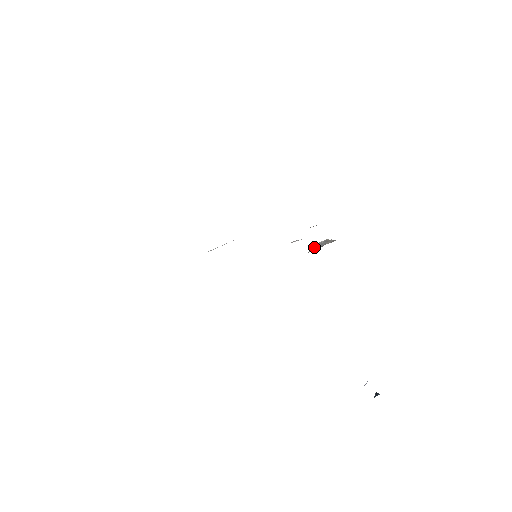
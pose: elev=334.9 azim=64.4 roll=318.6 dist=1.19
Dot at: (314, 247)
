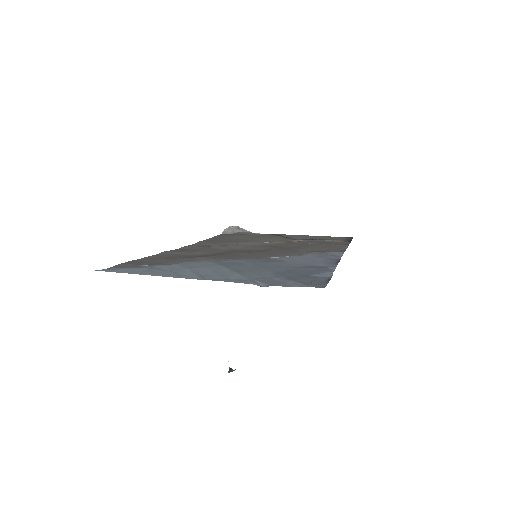
Dot at: (224, 229)
